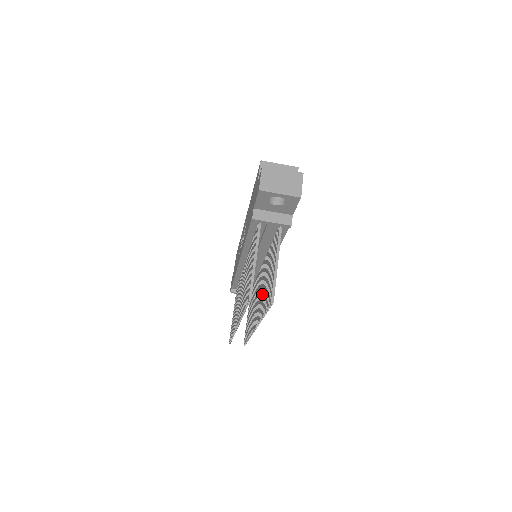
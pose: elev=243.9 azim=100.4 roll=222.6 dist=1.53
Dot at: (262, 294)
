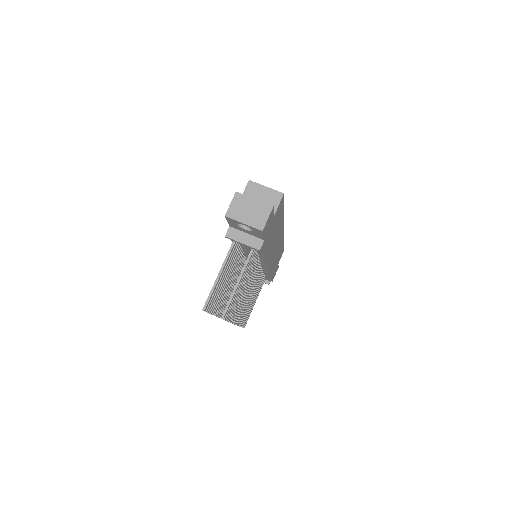
Dot at: occluded
